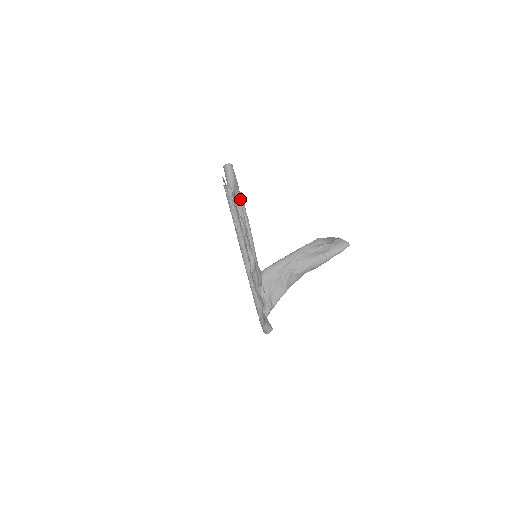
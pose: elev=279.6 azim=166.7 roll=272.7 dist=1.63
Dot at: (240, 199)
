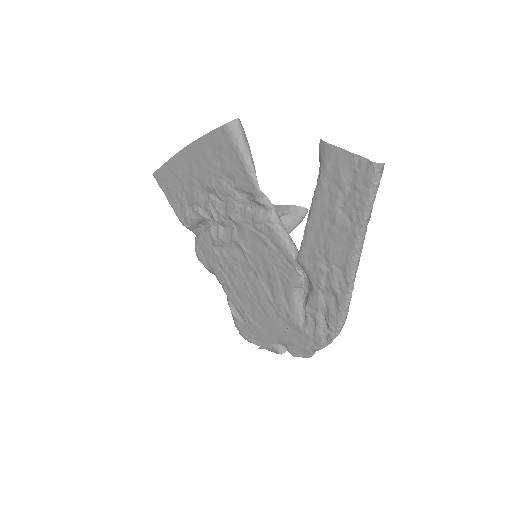
Dot at: occluded
